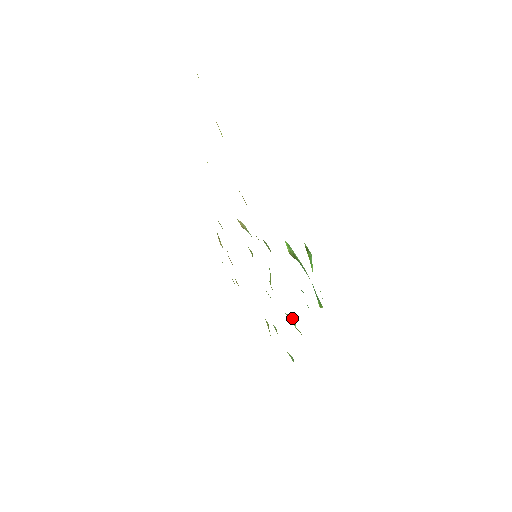
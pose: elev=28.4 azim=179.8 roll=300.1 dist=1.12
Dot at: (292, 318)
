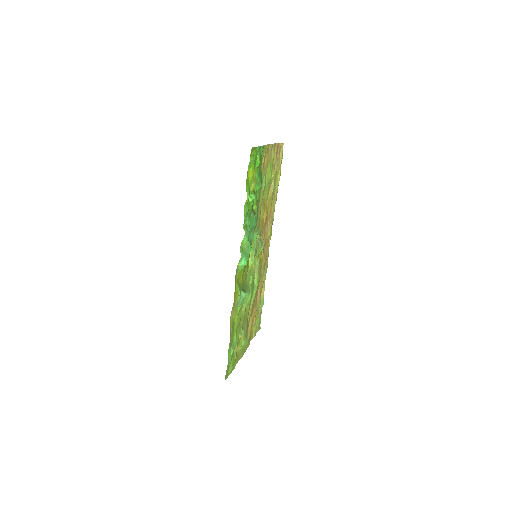
Dot at: (245, 292)
